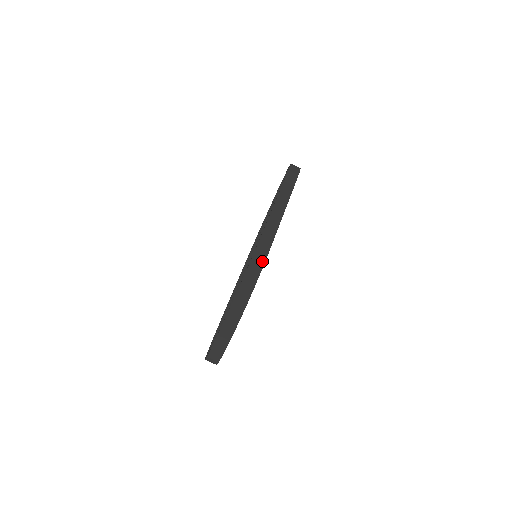
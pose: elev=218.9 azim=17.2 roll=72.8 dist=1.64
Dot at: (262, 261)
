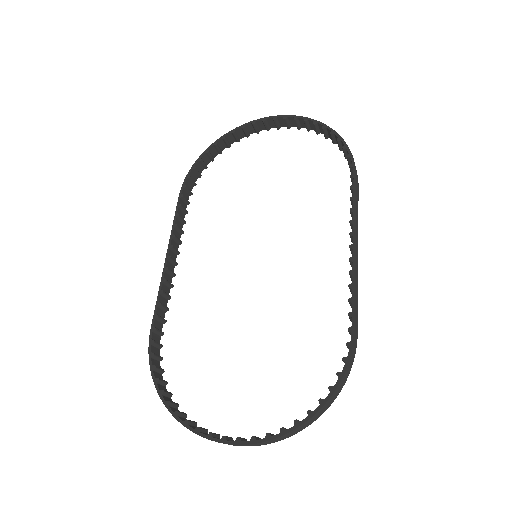
Dot at: occluded
